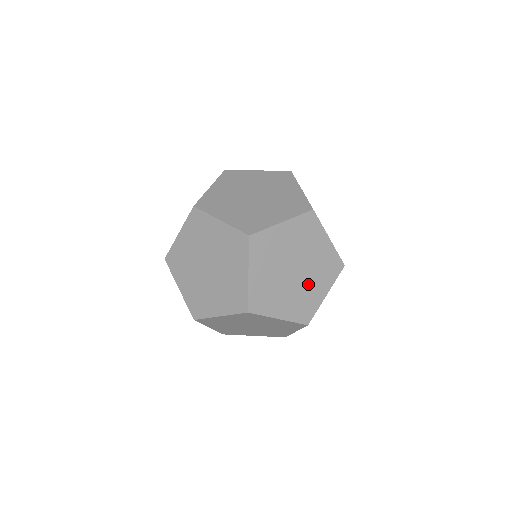
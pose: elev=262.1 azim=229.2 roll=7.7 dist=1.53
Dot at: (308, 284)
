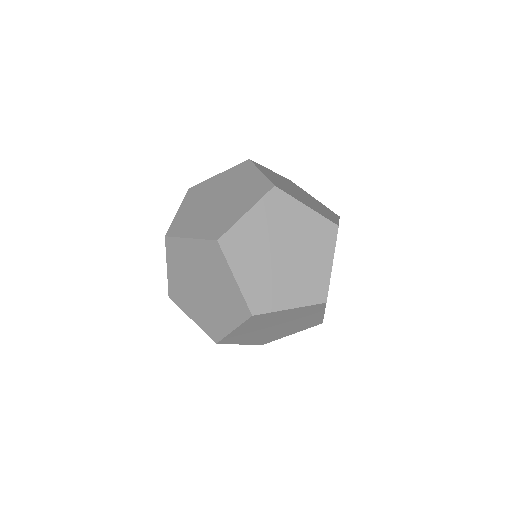
Dot at: (284, 279)
